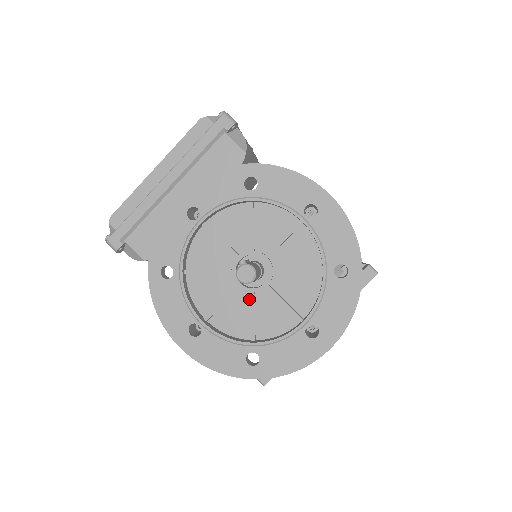
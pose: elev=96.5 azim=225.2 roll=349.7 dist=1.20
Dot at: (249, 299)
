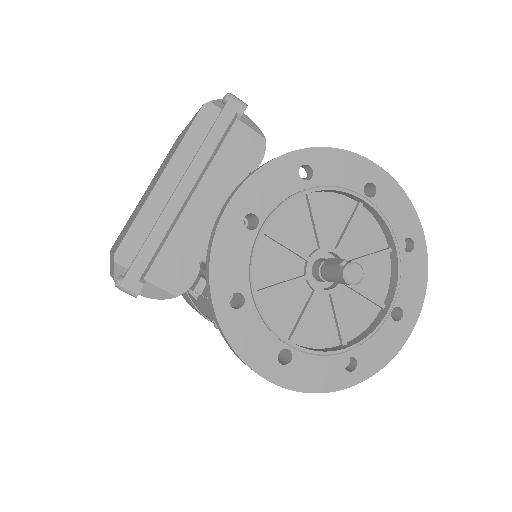
Dot at: (328, 302)
